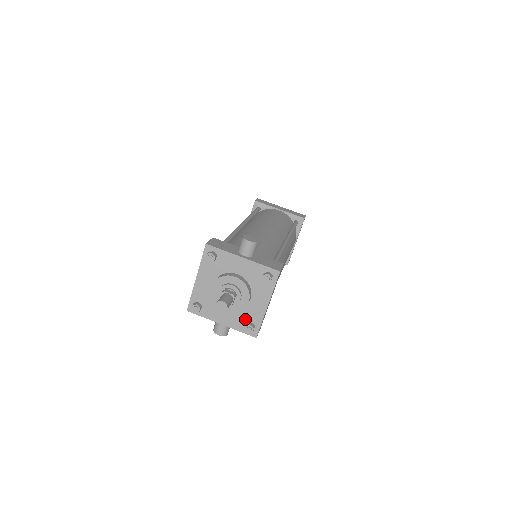
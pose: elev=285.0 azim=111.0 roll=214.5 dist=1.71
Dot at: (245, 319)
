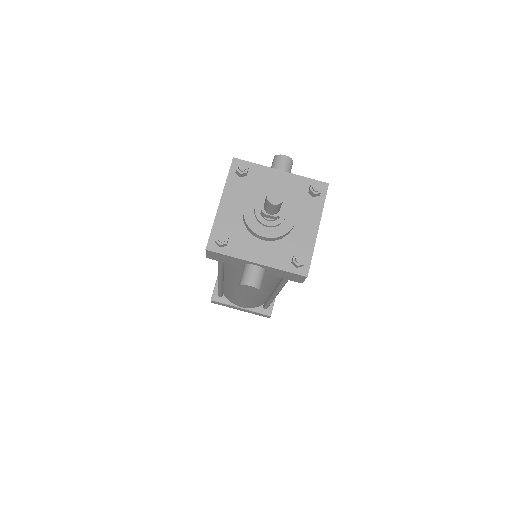
Dot at: (290, 251)
